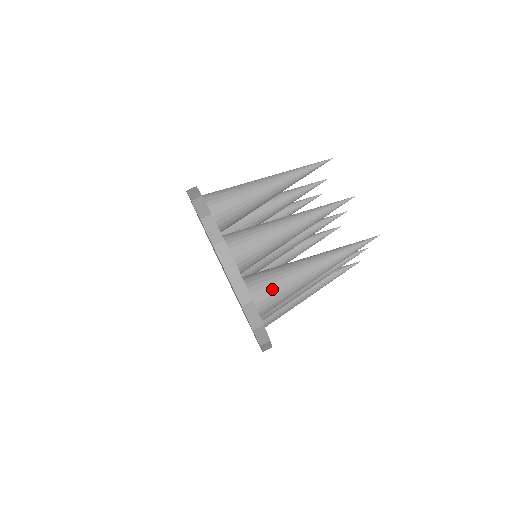
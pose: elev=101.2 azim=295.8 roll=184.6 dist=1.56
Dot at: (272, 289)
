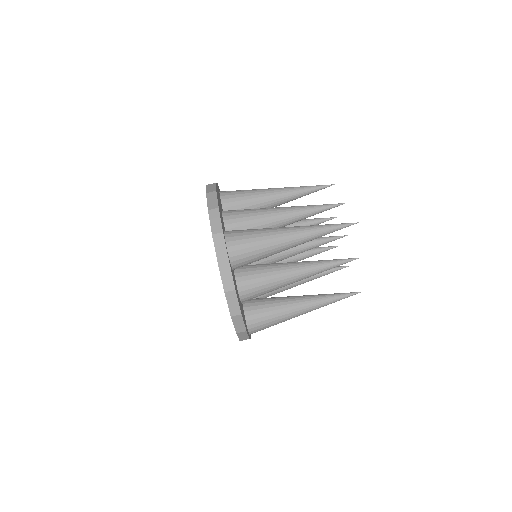
Dot at: (245, 235)
